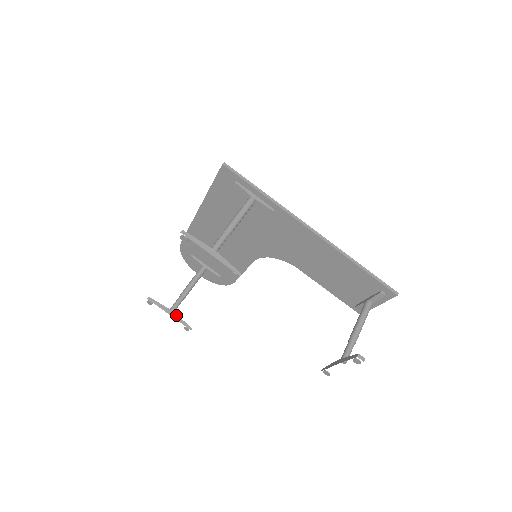
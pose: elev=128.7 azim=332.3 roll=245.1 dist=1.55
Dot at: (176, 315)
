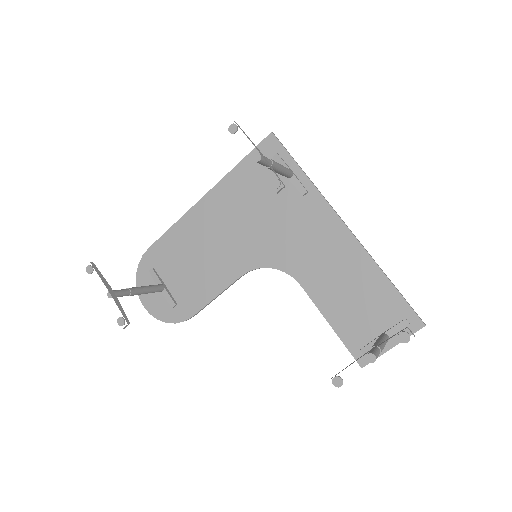
Dot at: (117, 298)
